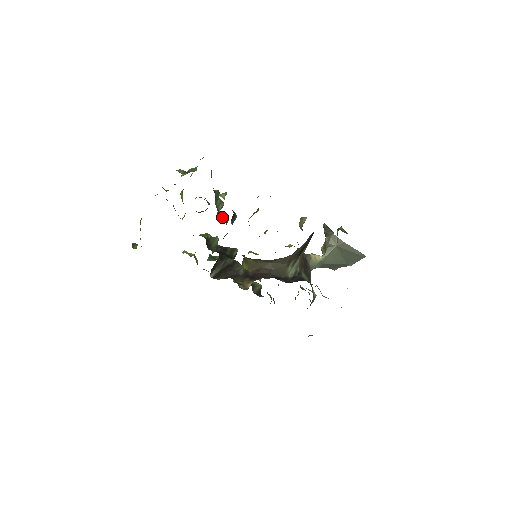
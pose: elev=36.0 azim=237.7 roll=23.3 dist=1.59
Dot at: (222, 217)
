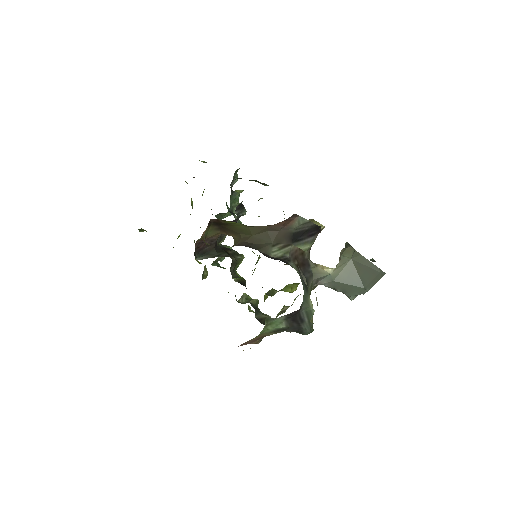
Dot at: (233, 214)
